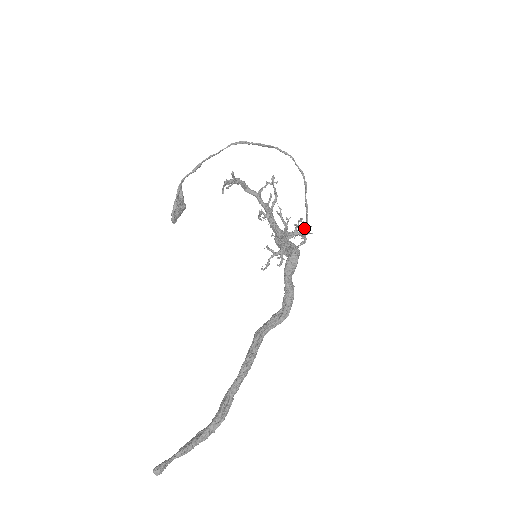
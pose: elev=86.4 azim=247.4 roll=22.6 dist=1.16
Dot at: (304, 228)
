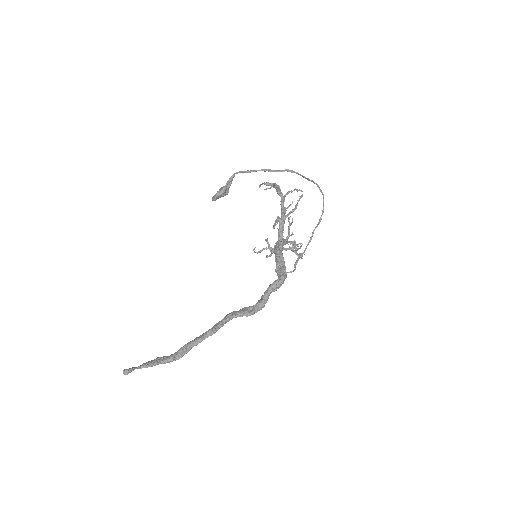
Dot at: (299, 256)
